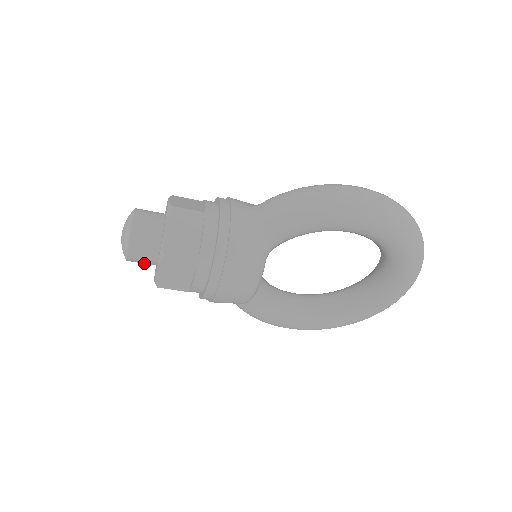
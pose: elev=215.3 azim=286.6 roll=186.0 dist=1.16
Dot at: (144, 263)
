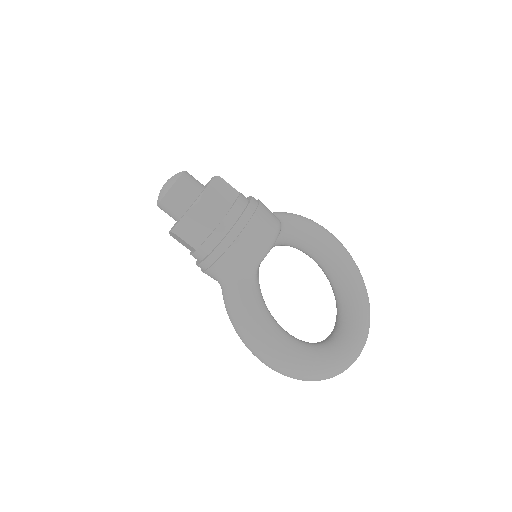
Dot at: (184, 196)
